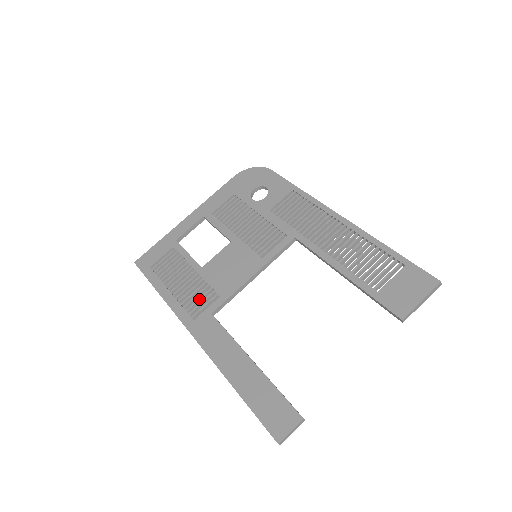
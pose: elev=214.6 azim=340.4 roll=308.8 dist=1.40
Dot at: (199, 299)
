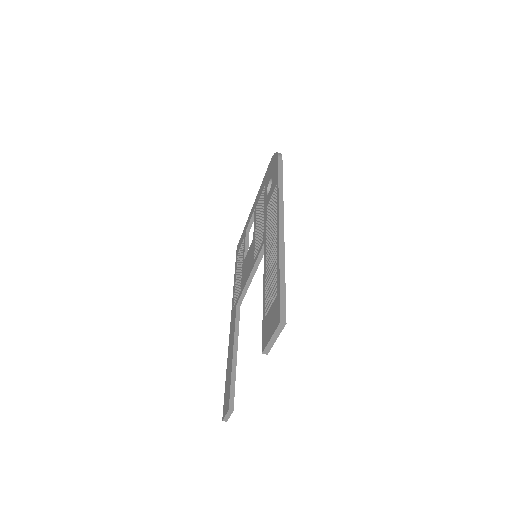
Dot at: (237, 290)
